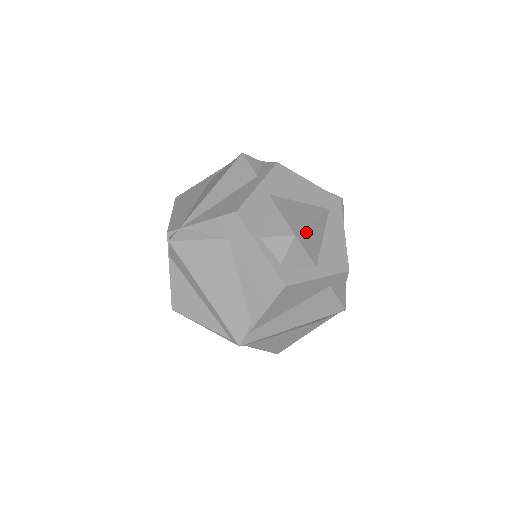
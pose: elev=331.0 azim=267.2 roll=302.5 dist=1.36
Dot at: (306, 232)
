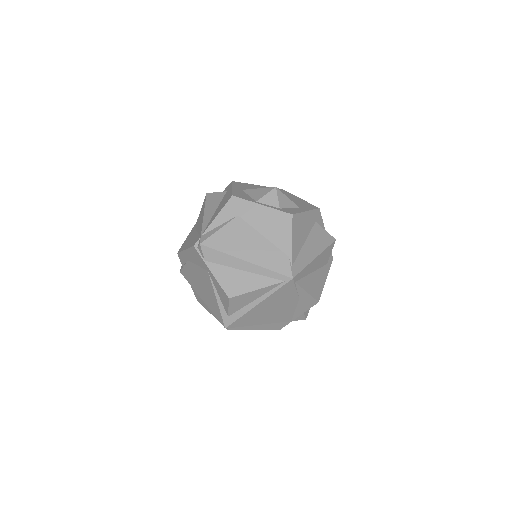
Dot at: occluded
